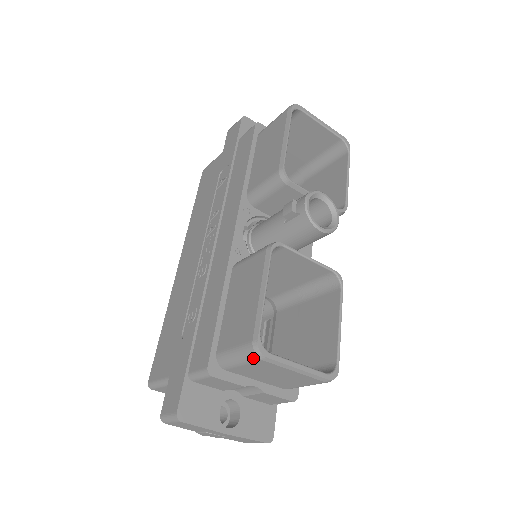
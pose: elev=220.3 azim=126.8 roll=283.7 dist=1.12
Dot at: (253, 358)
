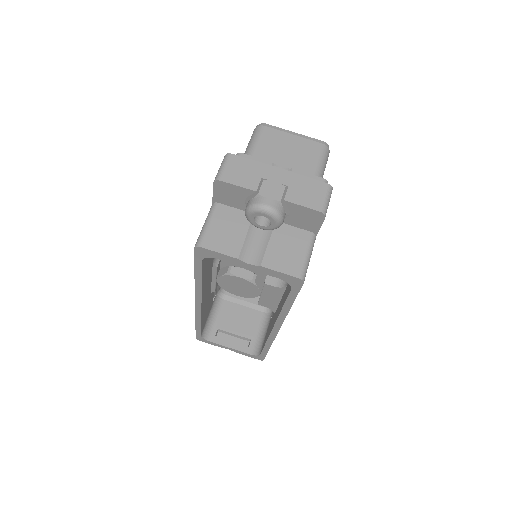
Dot at: (259, 129)
